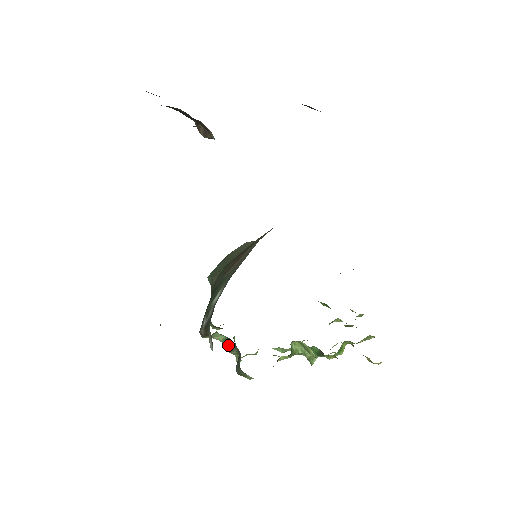
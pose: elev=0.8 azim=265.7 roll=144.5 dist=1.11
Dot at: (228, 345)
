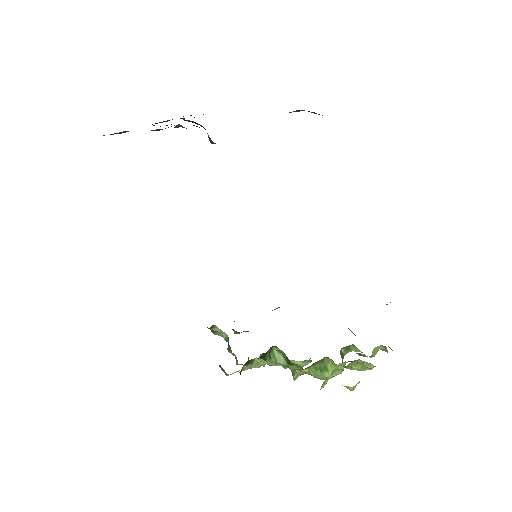
Dot at: (228, 343)
